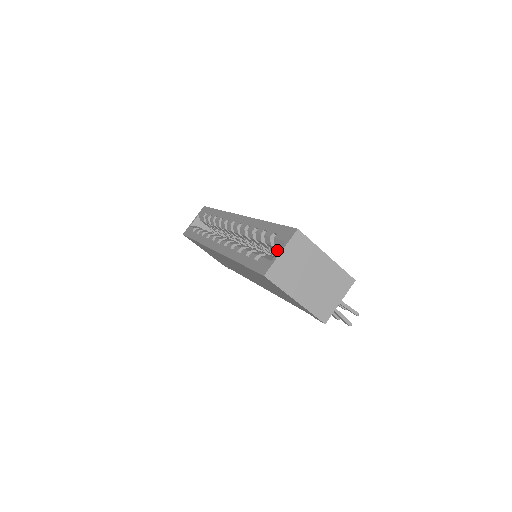
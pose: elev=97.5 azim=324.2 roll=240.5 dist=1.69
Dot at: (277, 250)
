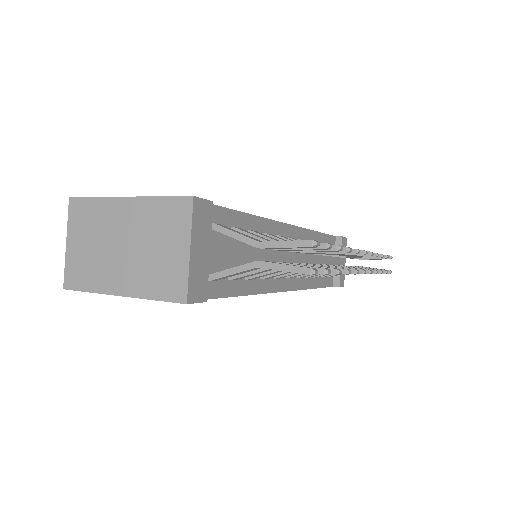
Dot at: occluded
